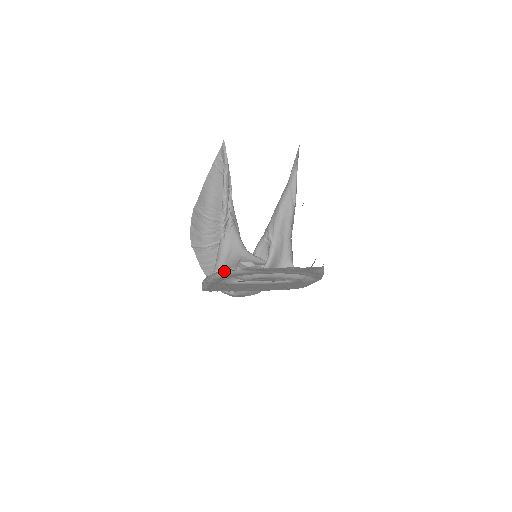
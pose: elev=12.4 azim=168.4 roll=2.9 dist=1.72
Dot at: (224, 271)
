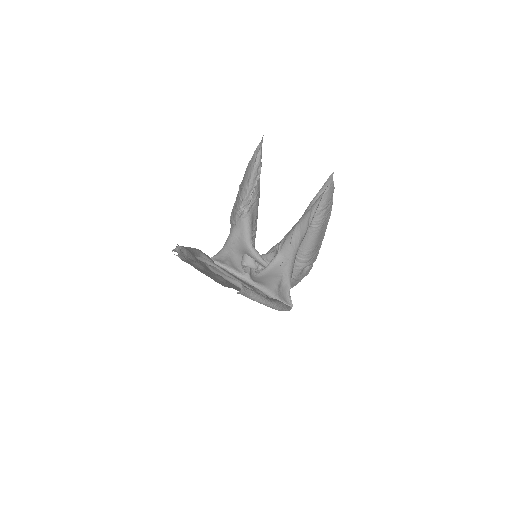
Dot at: occluded
